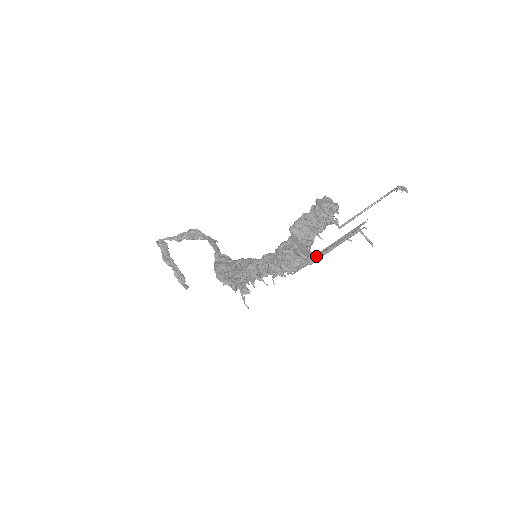
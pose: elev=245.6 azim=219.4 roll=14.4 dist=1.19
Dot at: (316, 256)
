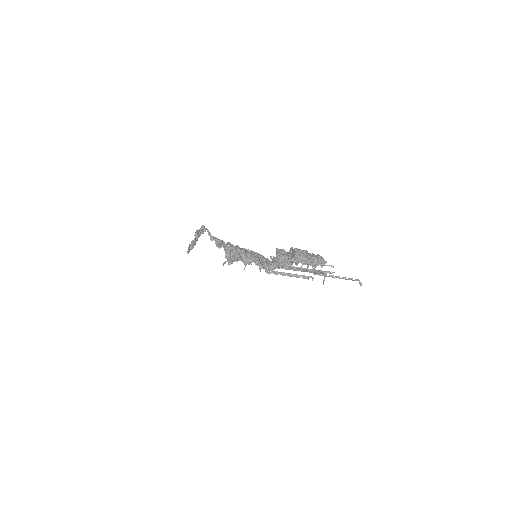
Dot at: (293, 266)
